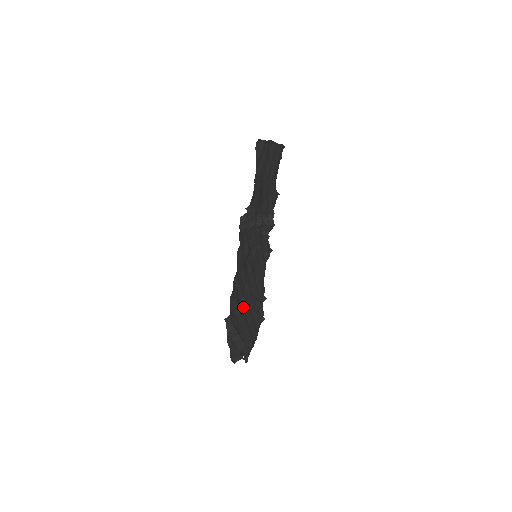
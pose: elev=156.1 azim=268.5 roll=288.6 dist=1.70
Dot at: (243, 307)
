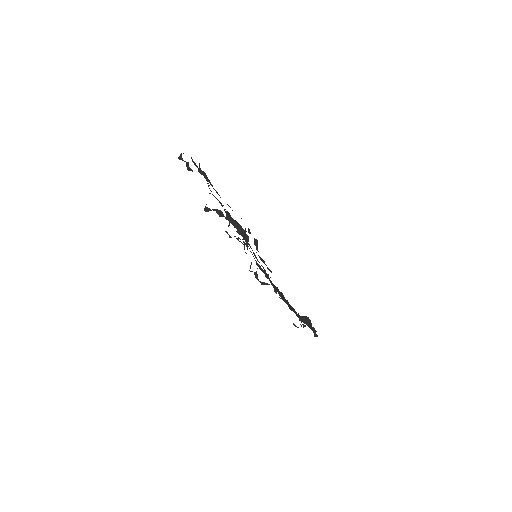
Dot at: (281, 298)
